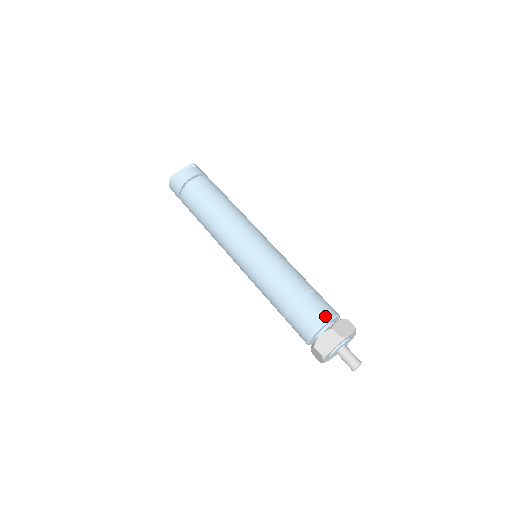
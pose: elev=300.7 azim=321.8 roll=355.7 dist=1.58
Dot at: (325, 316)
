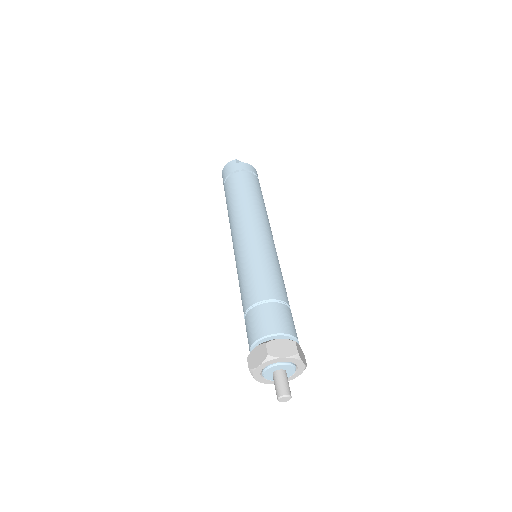
Dot at: (293, 331)
